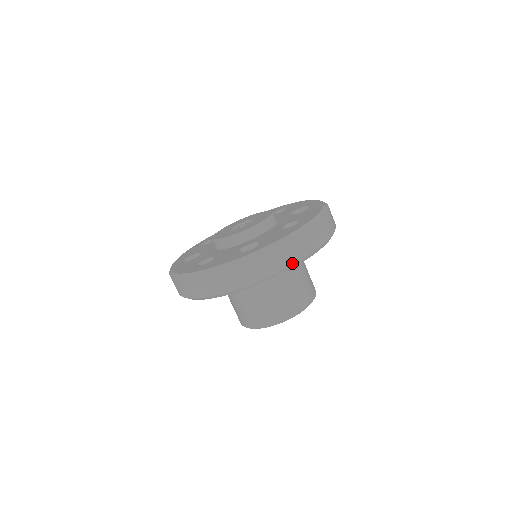
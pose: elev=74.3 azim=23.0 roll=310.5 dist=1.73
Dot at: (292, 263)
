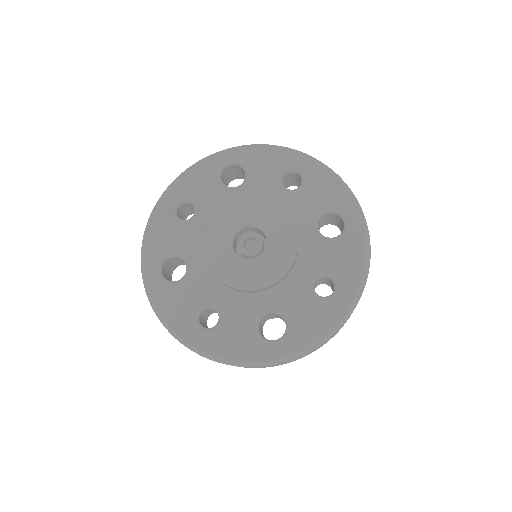
Dot at: occluded
